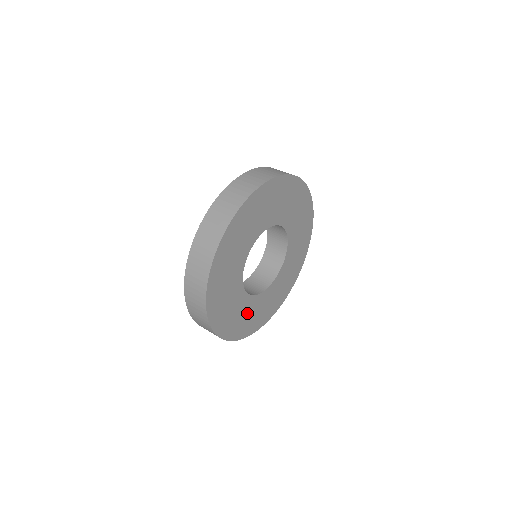
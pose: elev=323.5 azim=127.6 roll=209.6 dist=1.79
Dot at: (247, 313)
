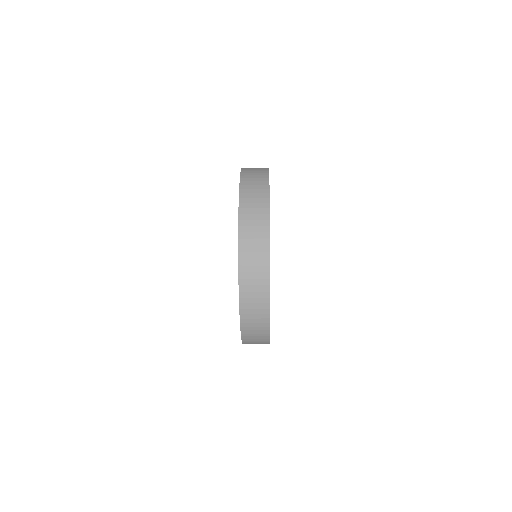
Dot at: occluded
